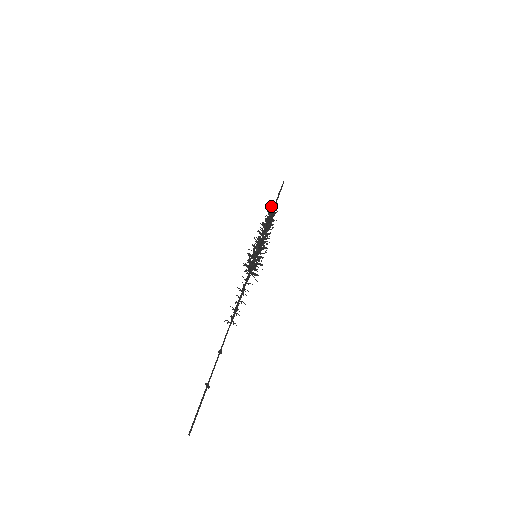
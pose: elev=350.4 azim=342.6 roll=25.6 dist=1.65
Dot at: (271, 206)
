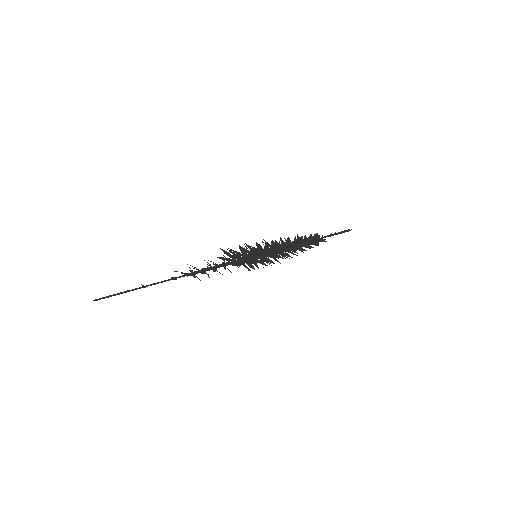
Dot at: (319, 239)
